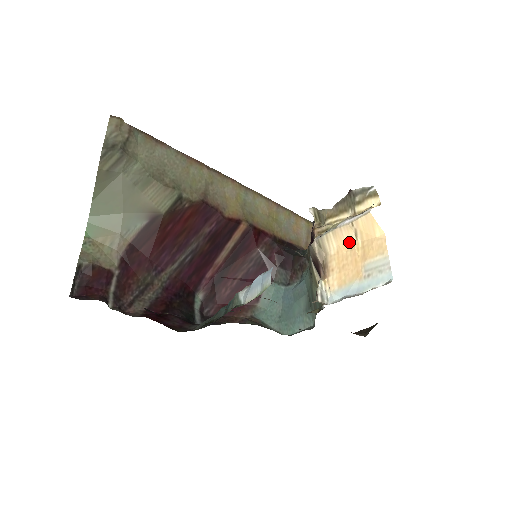
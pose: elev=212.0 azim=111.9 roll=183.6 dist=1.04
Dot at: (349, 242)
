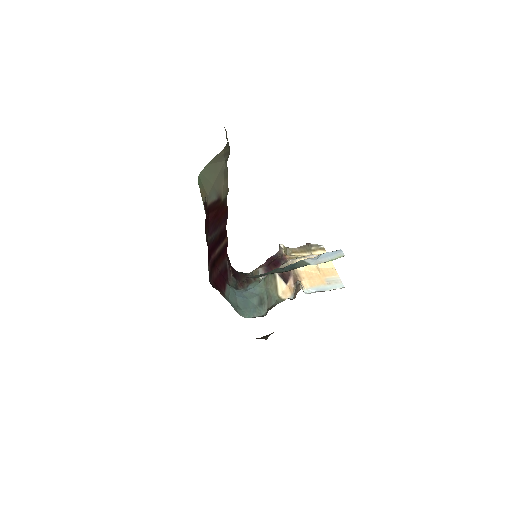
Dot at: (313, 266)
